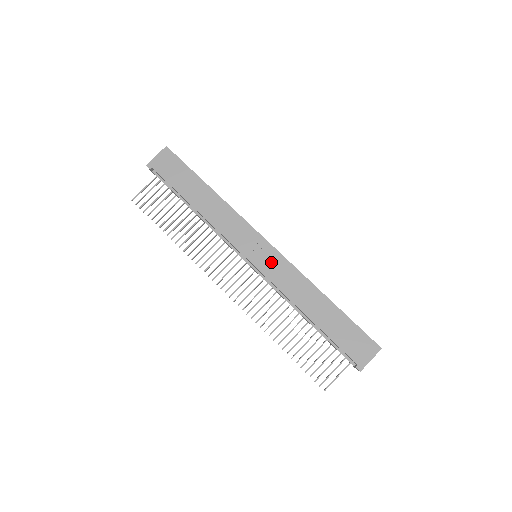
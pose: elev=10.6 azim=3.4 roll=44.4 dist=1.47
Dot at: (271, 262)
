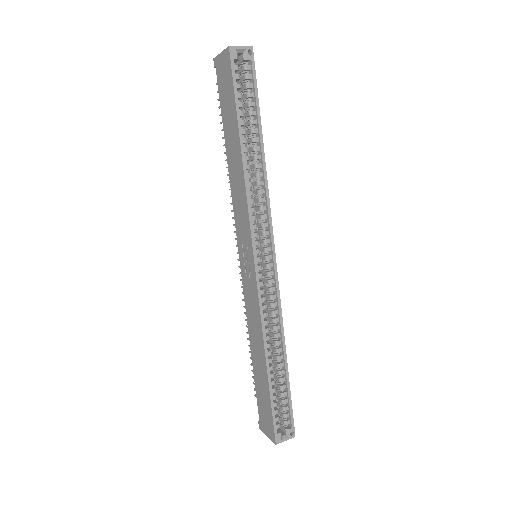
Dot at: (249, 280)
